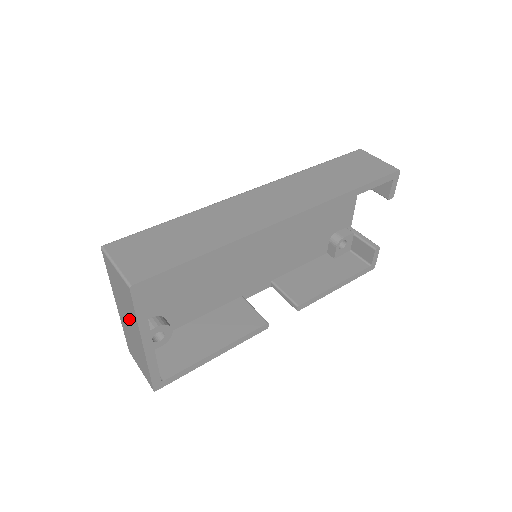
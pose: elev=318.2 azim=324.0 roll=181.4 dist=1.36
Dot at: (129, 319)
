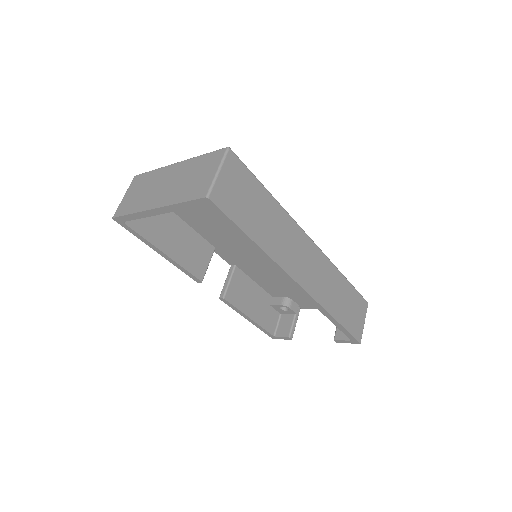
Dot at: (172, 187)
